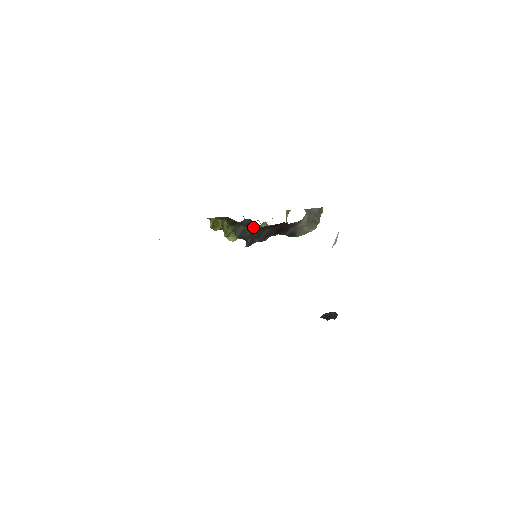
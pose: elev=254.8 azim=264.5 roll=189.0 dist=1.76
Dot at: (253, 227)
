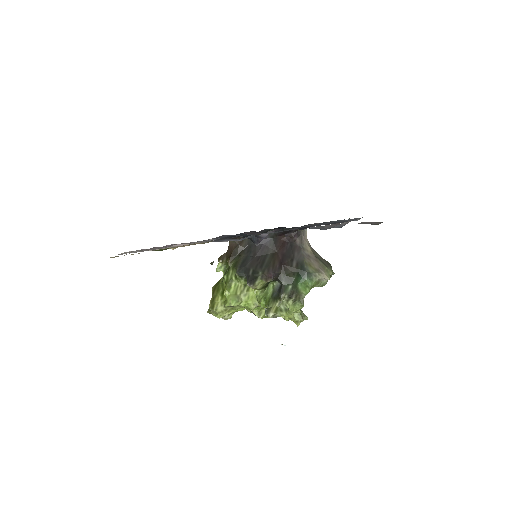
Dot at: (254, 249)
